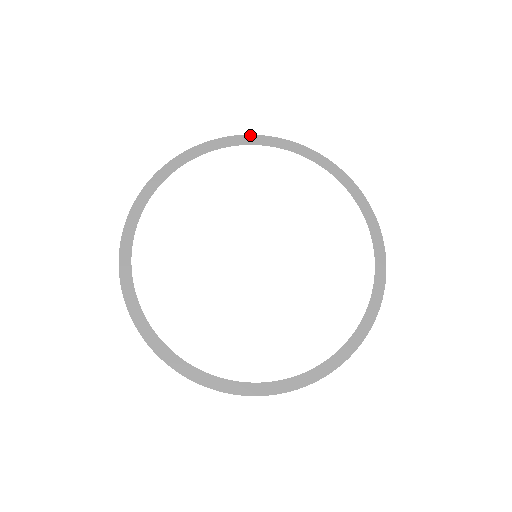
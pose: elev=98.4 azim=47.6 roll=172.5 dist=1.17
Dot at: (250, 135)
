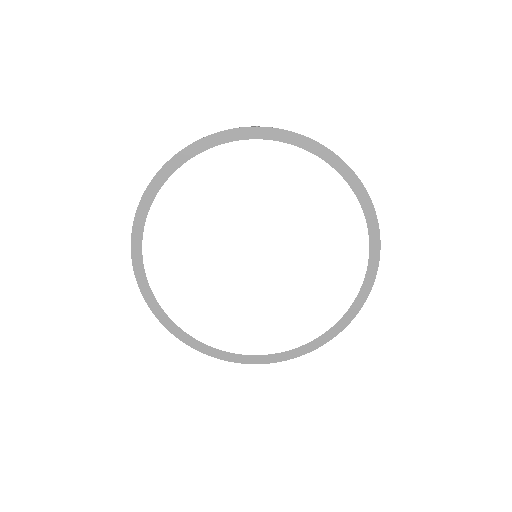
Dot at: (154, 178)
